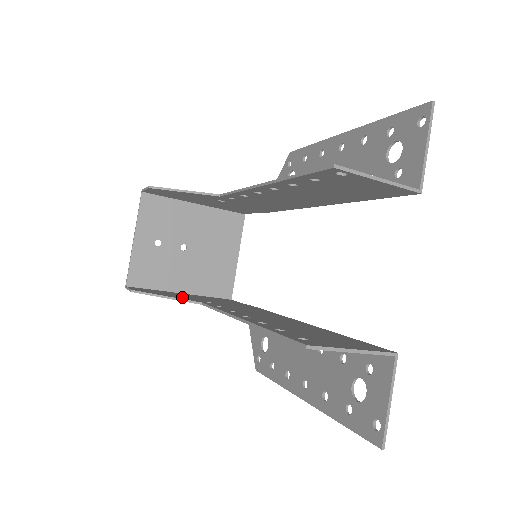
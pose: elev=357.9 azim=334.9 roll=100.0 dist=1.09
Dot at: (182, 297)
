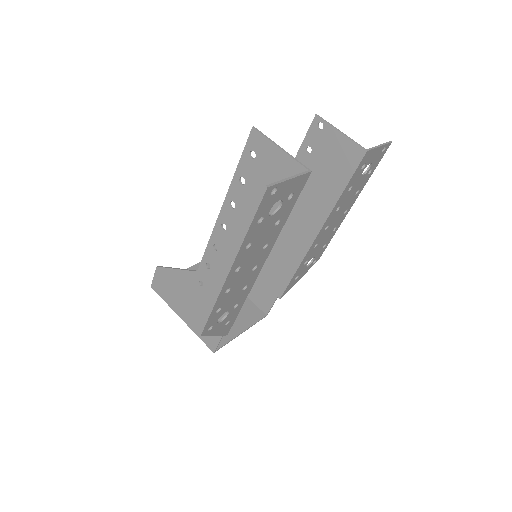
Dot at: (186, 282)
